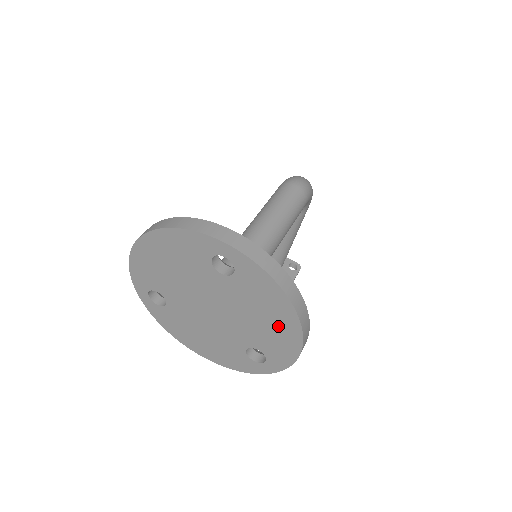
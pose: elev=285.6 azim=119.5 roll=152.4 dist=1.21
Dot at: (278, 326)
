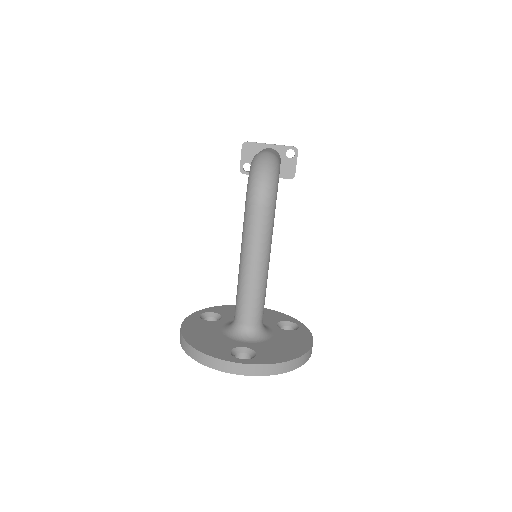
Dot at: occluded
